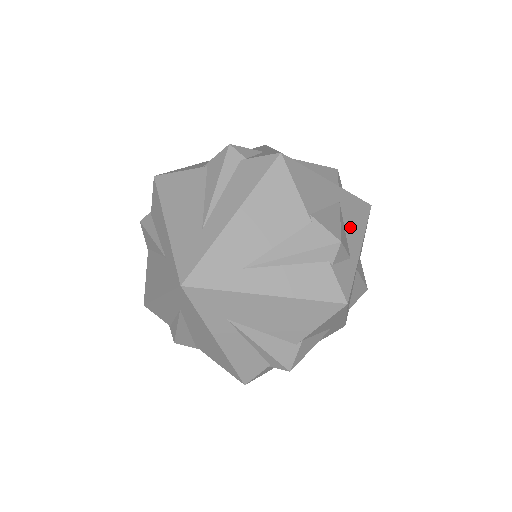
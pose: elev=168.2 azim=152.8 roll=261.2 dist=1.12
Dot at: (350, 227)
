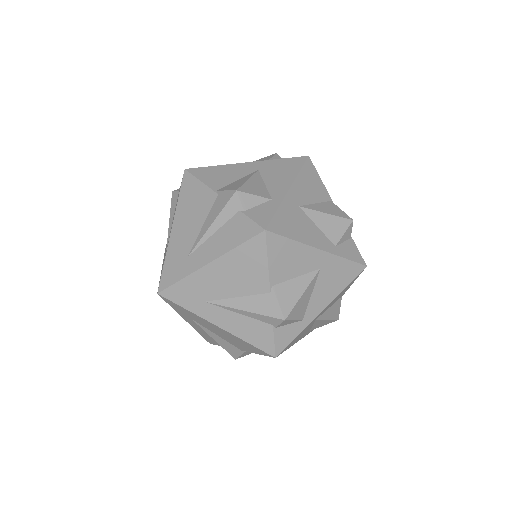
Dot at: (273, 180)
